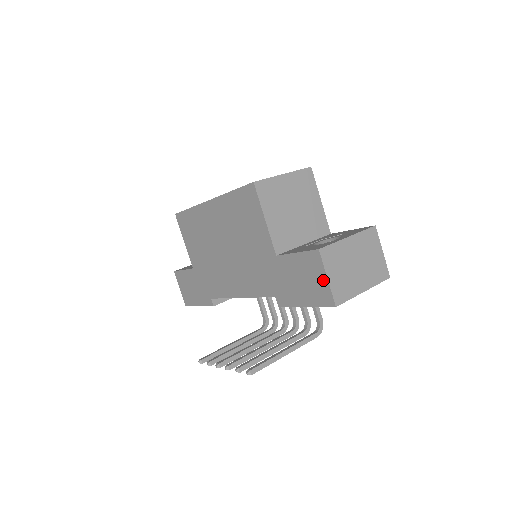
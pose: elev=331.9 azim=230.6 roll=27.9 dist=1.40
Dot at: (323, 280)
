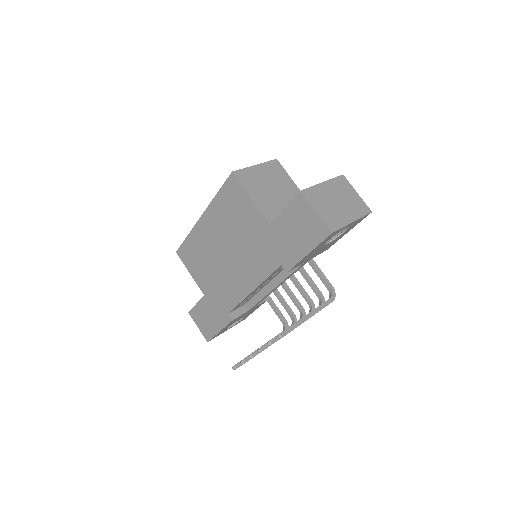
Dot at: (313, 216)
